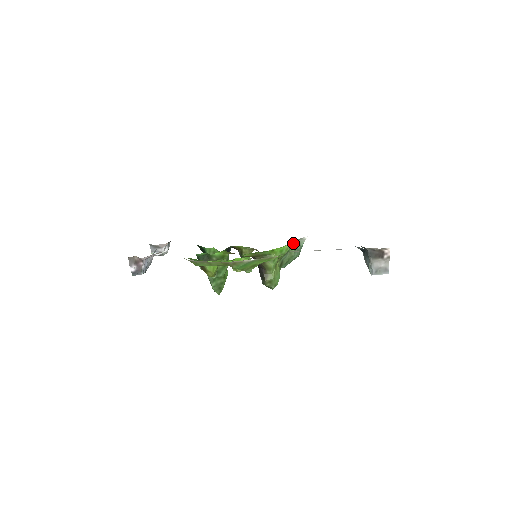
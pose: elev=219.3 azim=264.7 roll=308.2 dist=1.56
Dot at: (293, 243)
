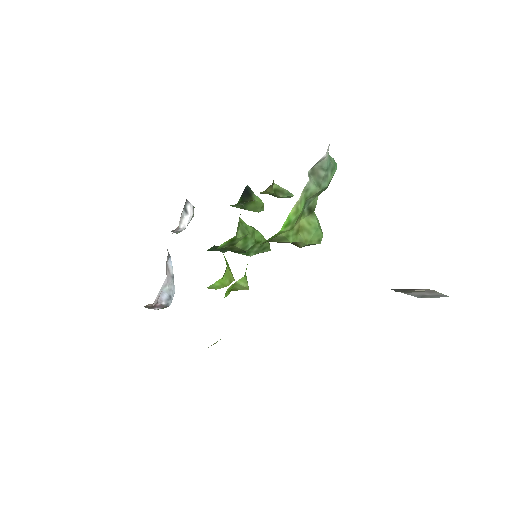
Dot at: (299, 201)
